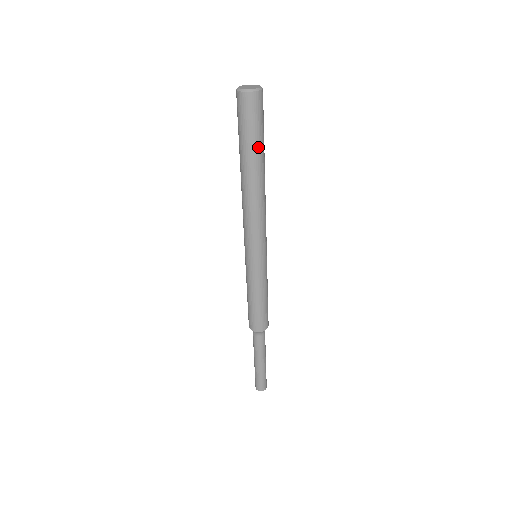
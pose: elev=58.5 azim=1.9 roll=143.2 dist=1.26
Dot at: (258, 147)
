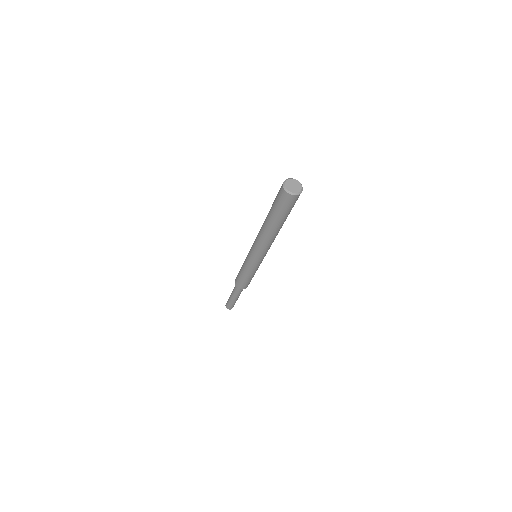
Dot at: occluded
